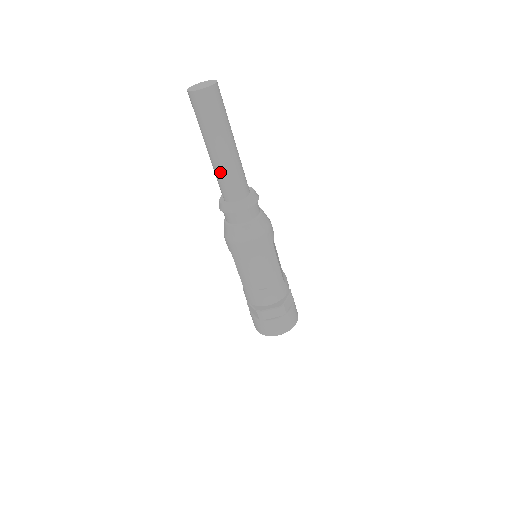
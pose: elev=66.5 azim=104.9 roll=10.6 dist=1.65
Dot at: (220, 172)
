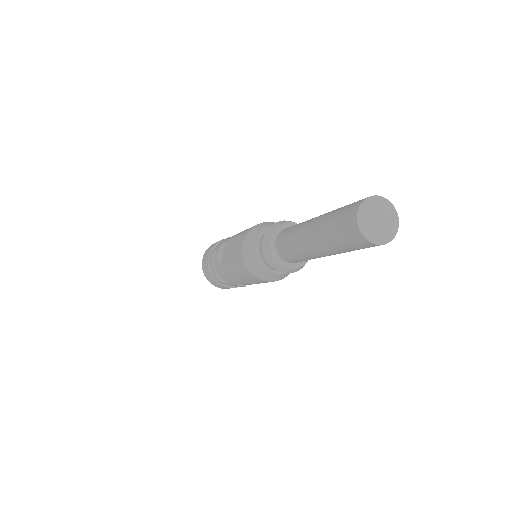
Dot at: (300, 253)
